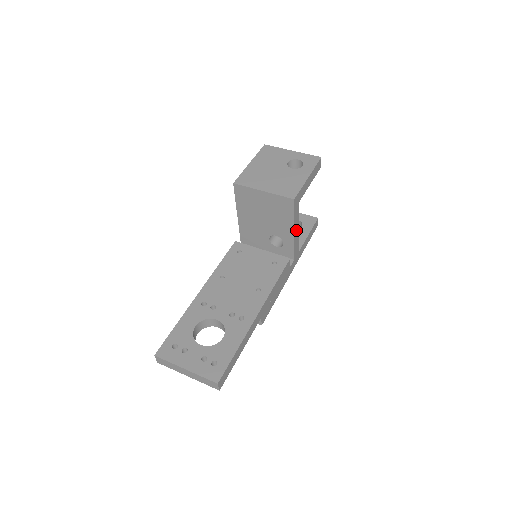
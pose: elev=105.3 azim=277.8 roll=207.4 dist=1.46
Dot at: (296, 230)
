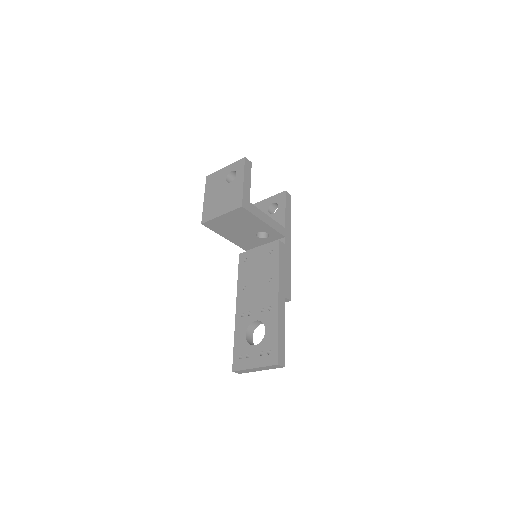
Dot at: (266, 220)
